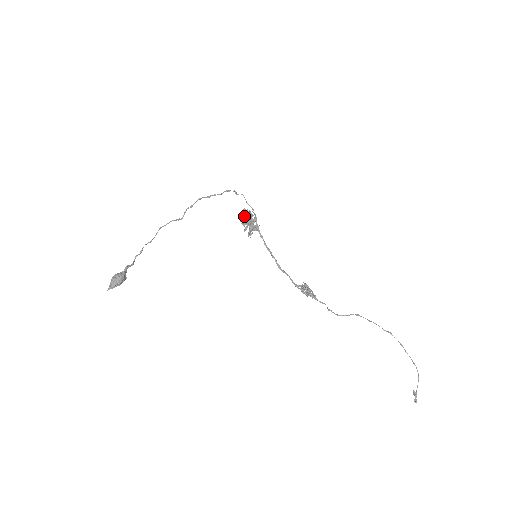
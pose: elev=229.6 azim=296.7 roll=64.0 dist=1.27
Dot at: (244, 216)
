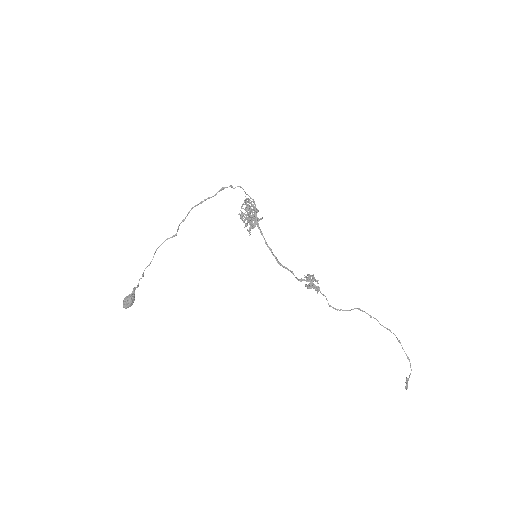
Dot at: (242, 214)
